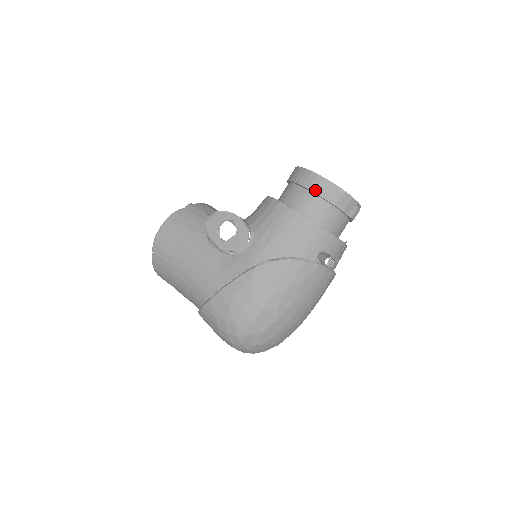
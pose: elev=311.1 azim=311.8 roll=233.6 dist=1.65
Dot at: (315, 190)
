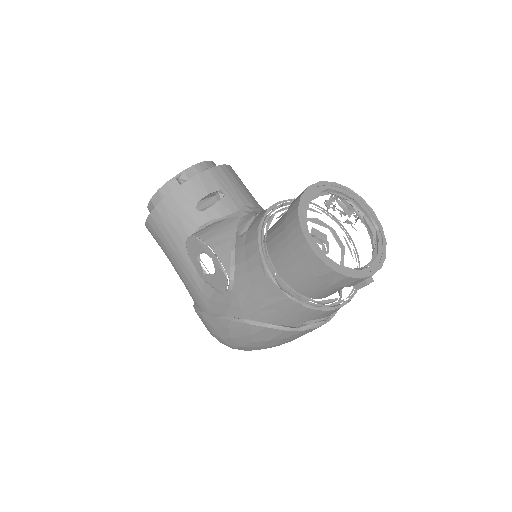
Dot at: (307, 267)
